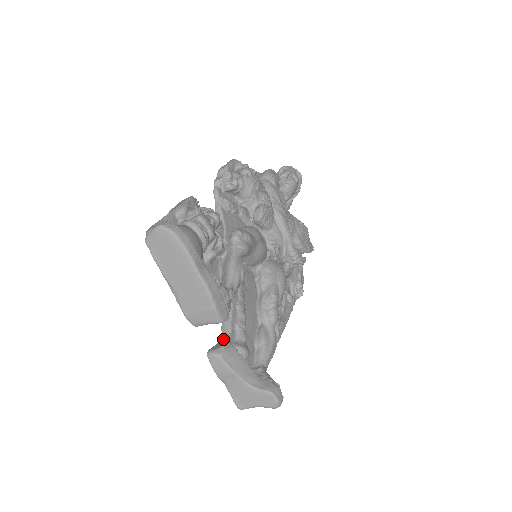
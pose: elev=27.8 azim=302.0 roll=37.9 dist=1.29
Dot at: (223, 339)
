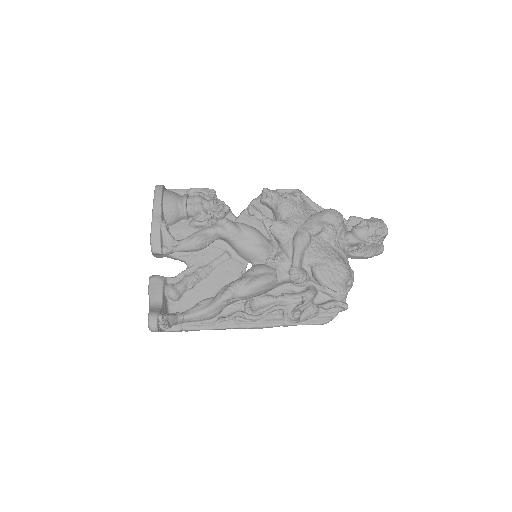
Dot at: (168, 277)
